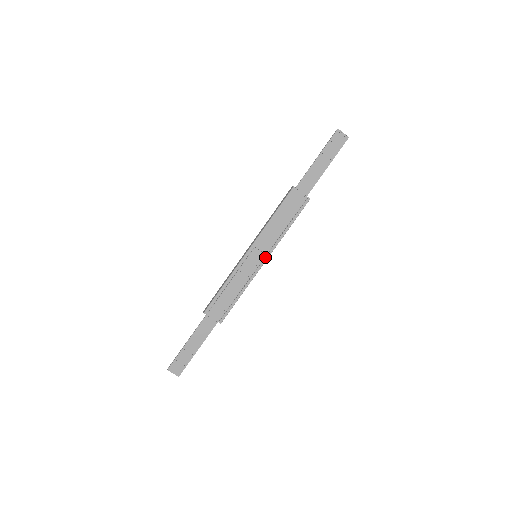
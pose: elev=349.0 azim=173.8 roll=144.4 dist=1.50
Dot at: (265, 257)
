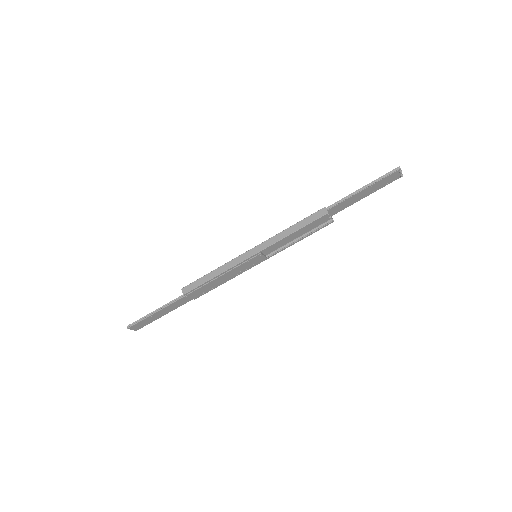
Dot at: (265, 259)
